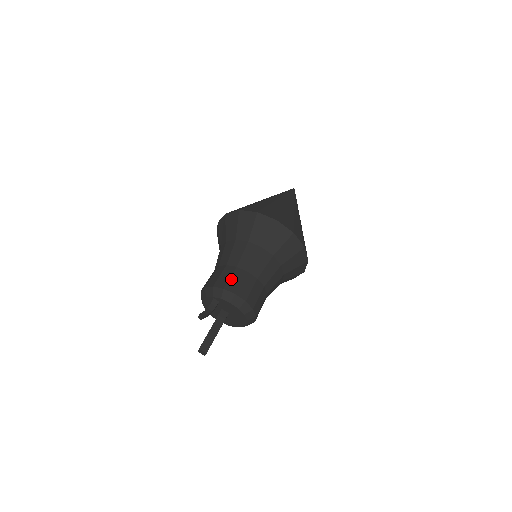
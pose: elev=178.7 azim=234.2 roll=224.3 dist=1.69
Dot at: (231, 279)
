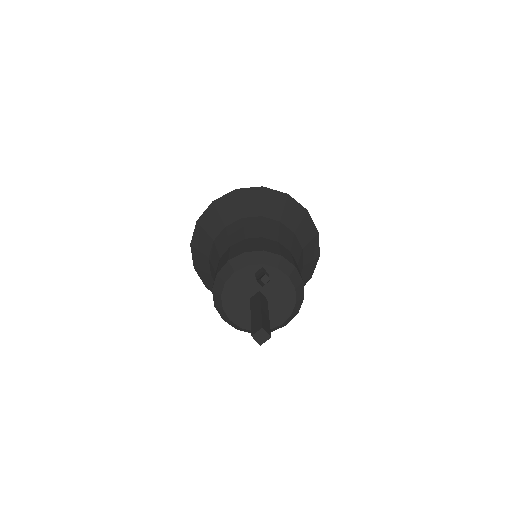
Dot at: (281, 250)
